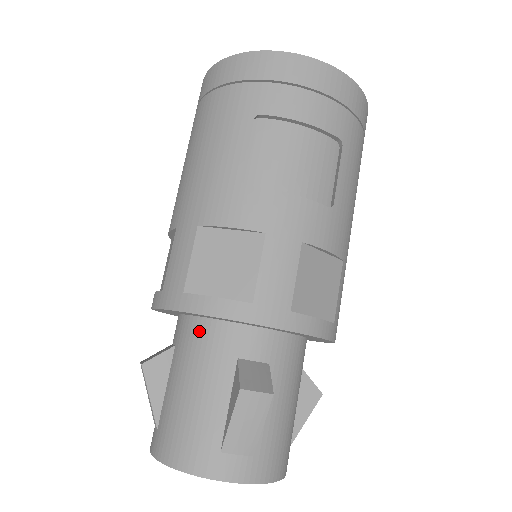
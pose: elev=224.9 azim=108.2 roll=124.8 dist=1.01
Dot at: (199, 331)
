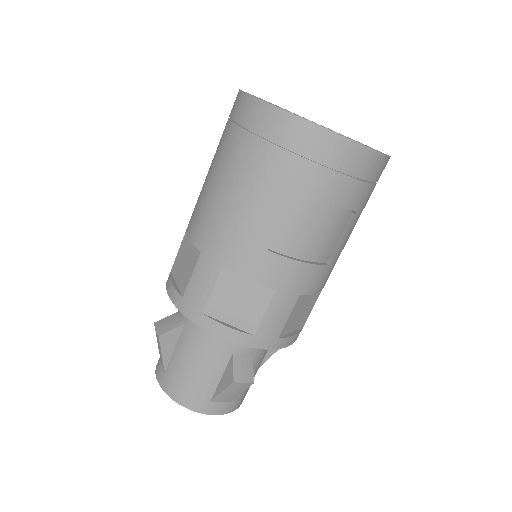
Dot at: occluded
